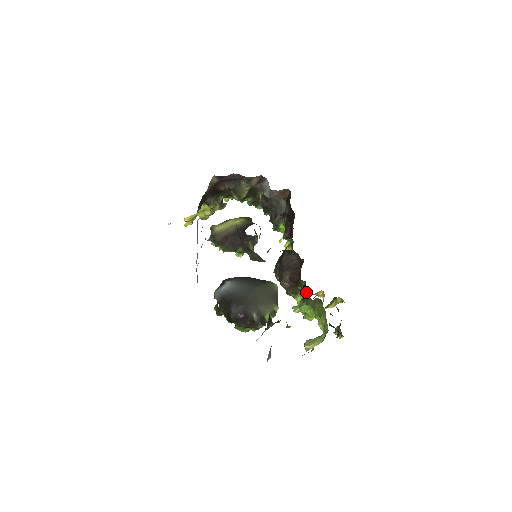
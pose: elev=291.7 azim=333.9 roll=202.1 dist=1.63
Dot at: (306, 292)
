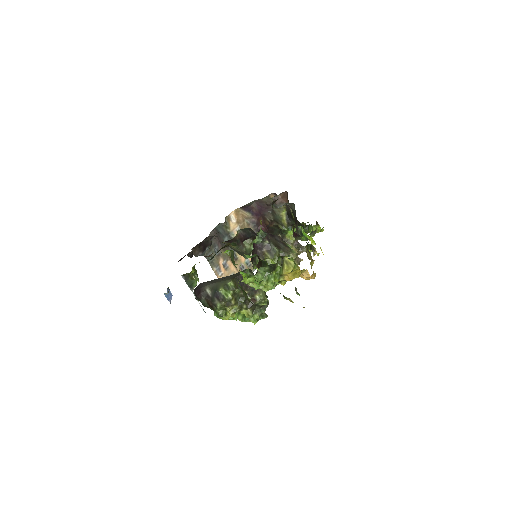
Dot at: occluded
